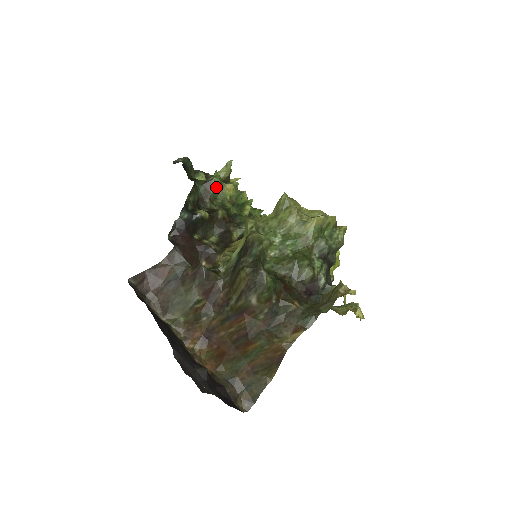
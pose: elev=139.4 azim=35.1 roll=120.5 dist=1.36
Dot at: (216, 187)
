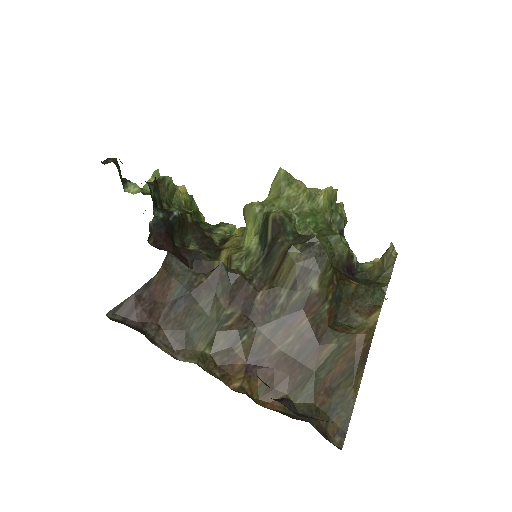
Dot at: (170, 188)
